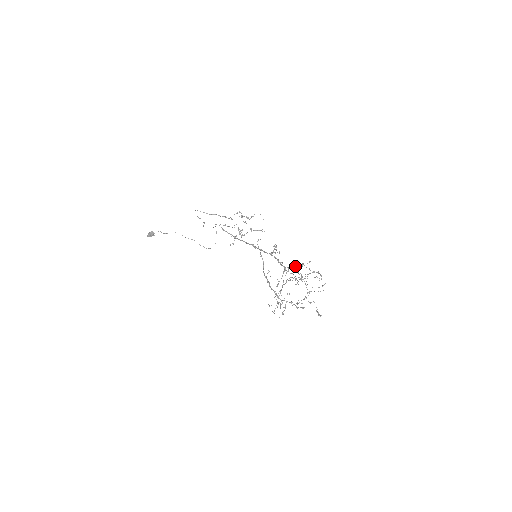
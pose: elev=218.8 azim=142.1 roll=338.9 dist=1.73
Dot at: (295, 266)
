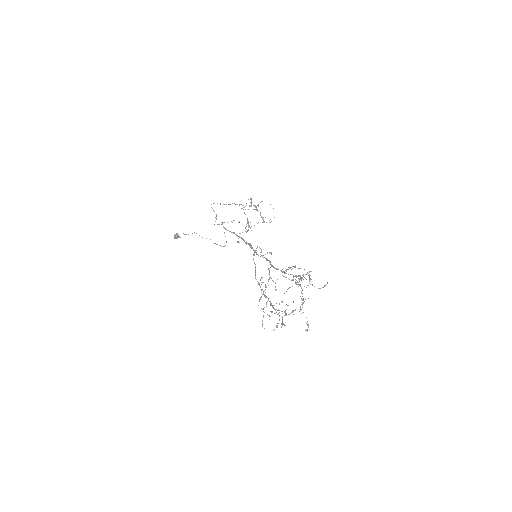
Dot at: (289, 267)
